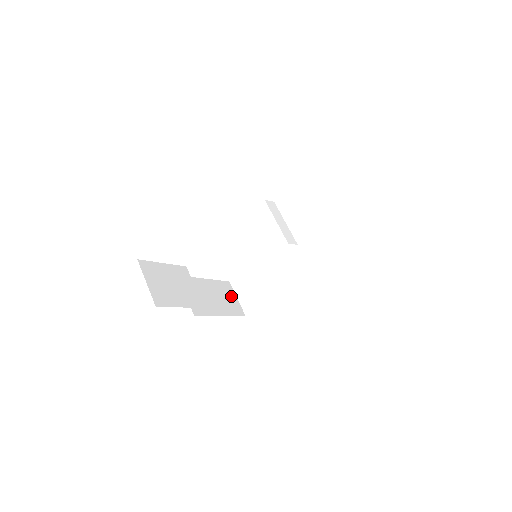
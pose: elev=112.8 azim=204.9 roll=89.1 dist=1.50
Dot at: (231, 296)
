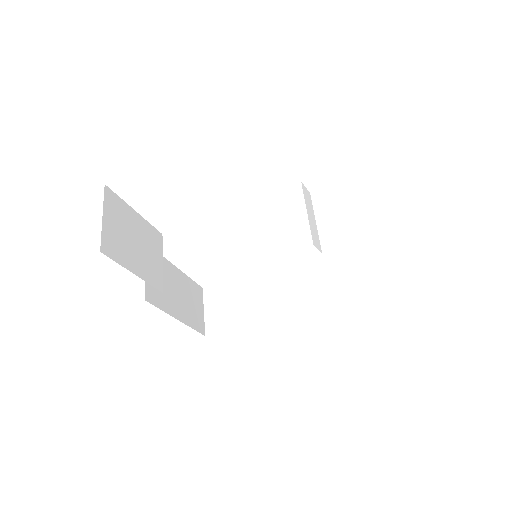
Dot at: (198, 304)
